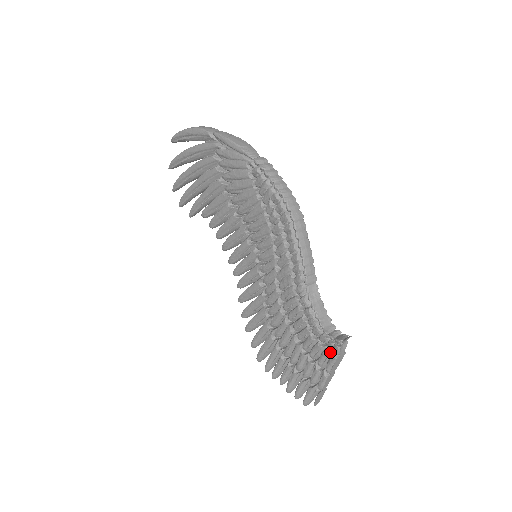
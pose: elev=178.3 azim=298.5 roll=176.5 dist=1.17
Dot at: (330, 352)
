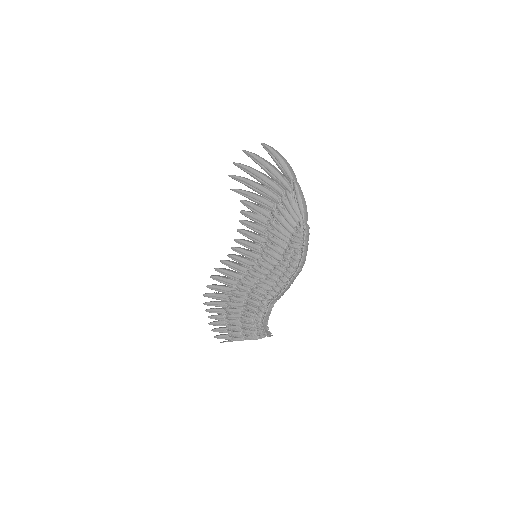
Dot at: (256, 333)
